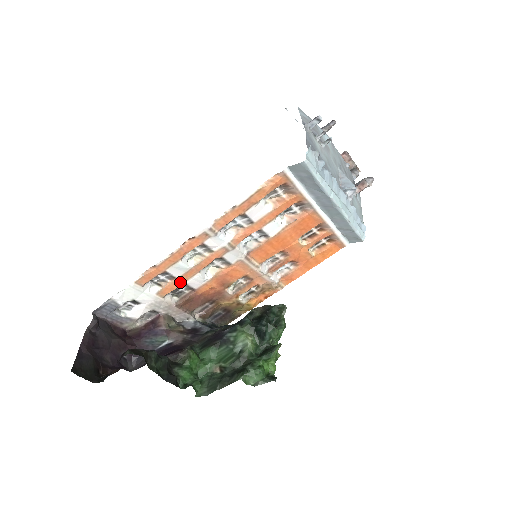
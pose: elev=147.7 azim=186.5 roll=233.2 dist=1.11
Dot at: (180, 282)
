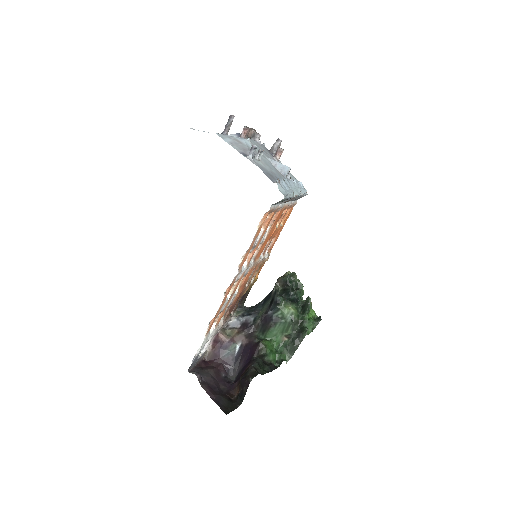
Dot at: (225, 309)
